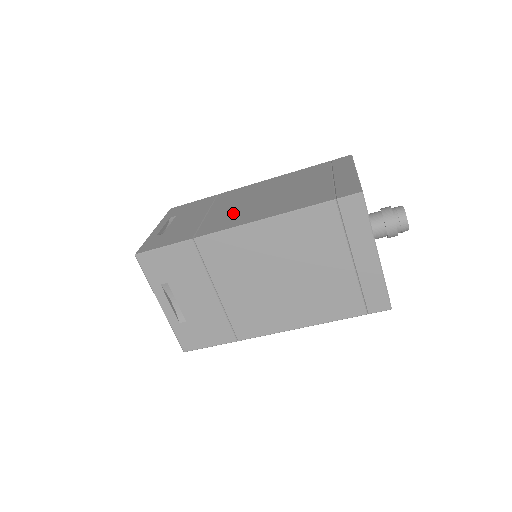
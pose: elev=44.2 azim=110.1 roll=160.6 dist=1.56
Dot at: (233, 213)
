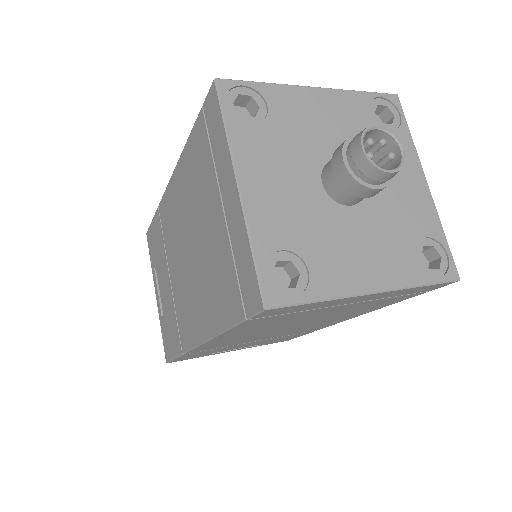
Dot at: (184, 295)
